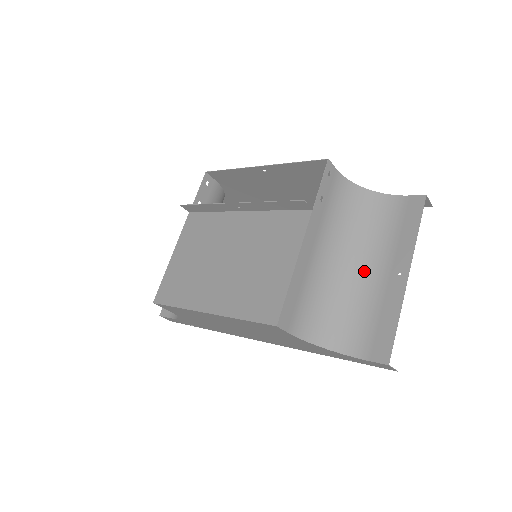
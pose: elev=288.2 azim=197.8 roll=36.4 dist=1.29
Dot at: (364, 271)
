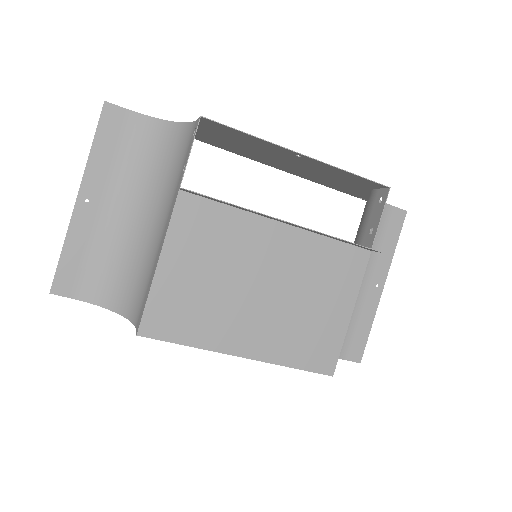
Dot at: occluded
